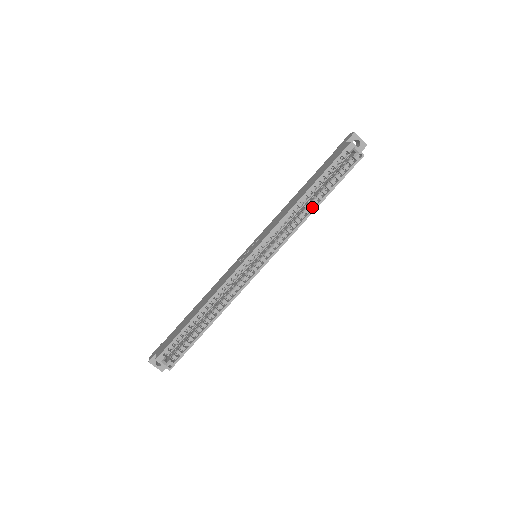
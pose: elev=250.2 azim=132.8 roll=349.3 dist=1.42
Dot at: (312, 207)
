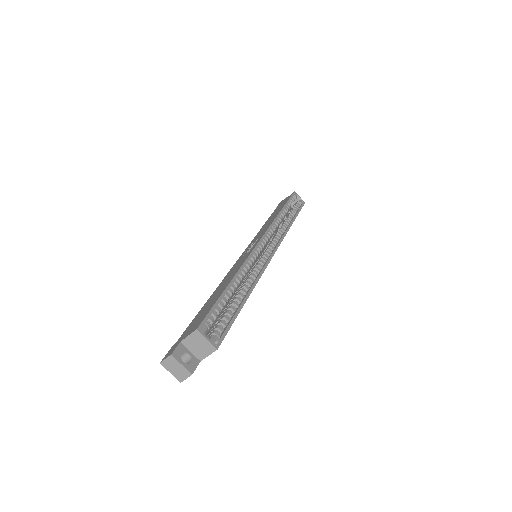
Dot at: (288, 223)
